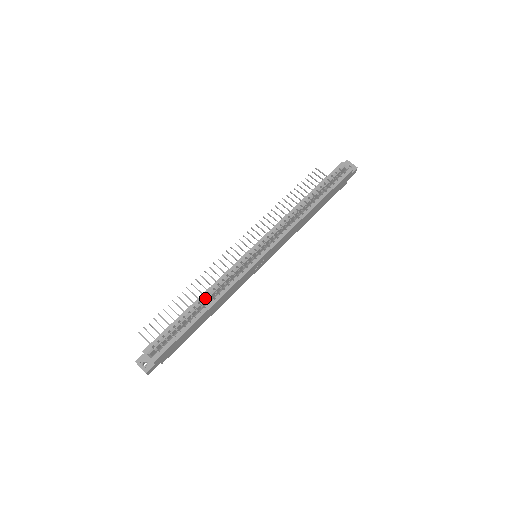
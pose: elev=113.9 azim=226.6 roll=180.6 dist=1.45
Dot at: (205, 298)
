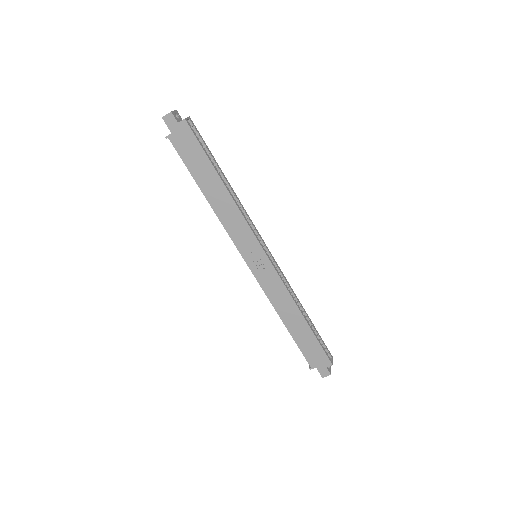
Dot at: (230, 190)
